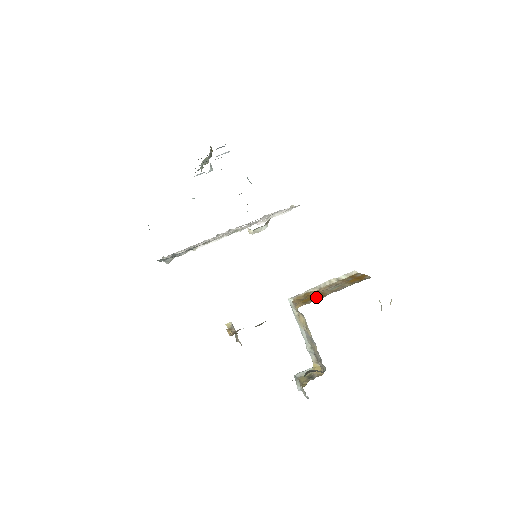
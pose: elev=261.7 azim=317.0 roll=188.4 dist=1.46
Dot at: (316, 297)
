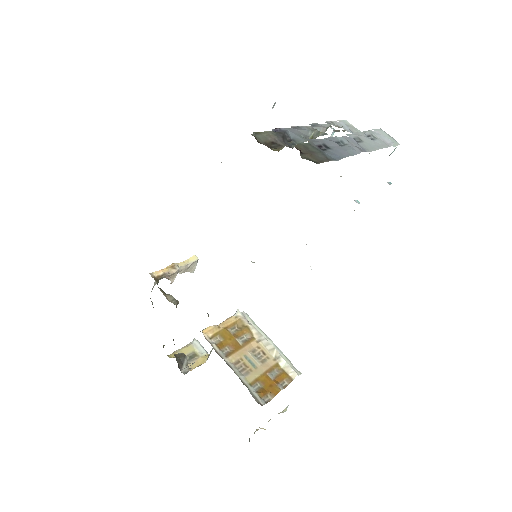
Dot at: (230, 344)
